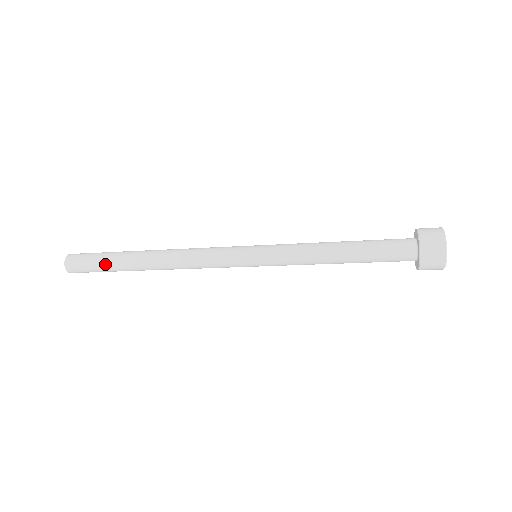
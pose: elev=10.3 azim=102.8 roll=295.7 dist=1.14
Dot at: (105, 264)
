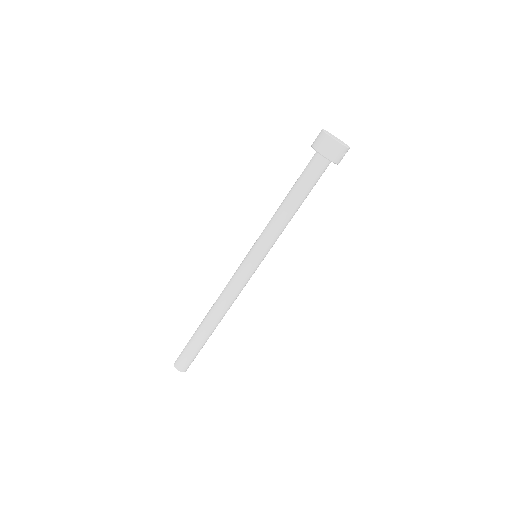
Dot at: occluded
